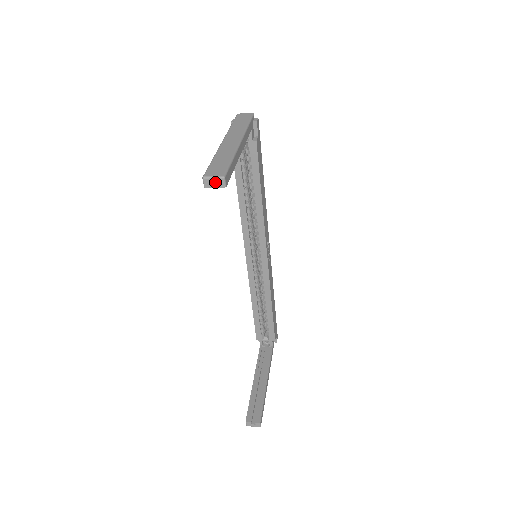
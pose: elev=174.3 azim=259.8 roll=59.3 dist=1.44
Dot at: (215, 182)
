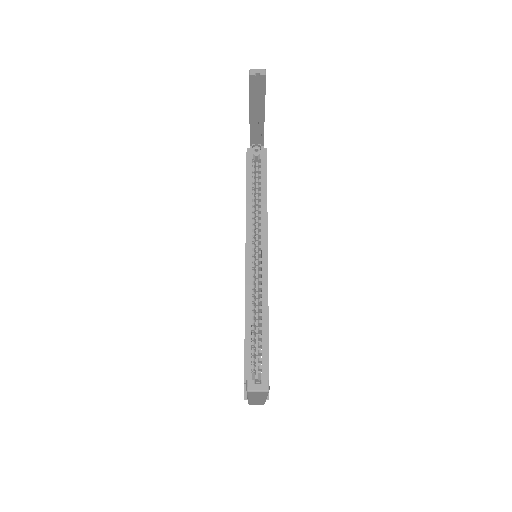
Dot at: (258, 72)
